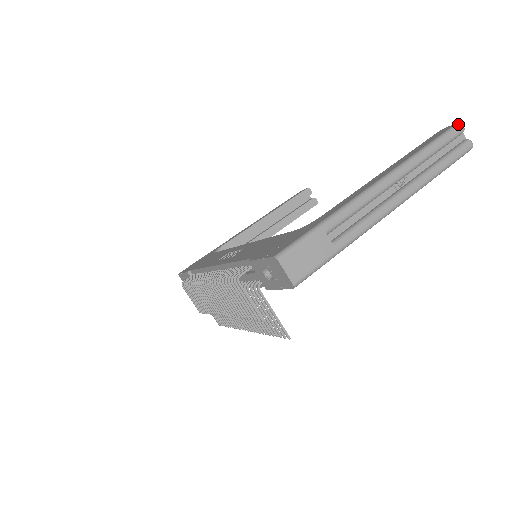
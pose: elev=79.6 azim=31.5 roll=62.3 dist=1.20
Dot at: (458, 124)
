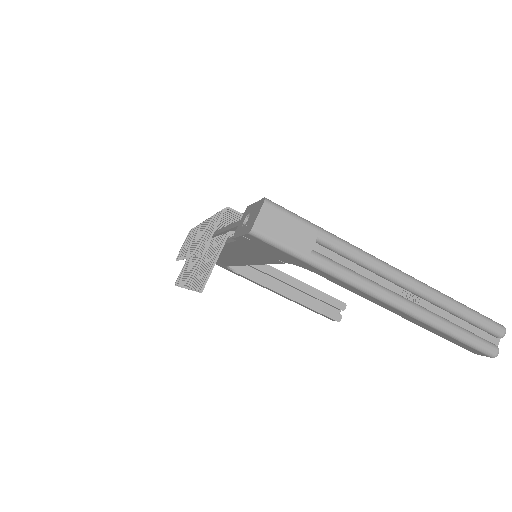
Dot at: (503, 326)
